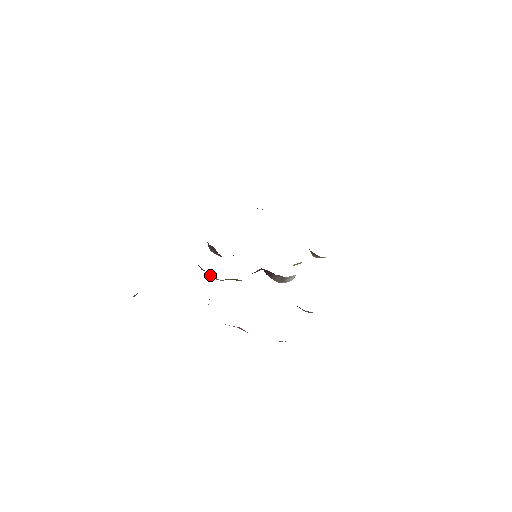
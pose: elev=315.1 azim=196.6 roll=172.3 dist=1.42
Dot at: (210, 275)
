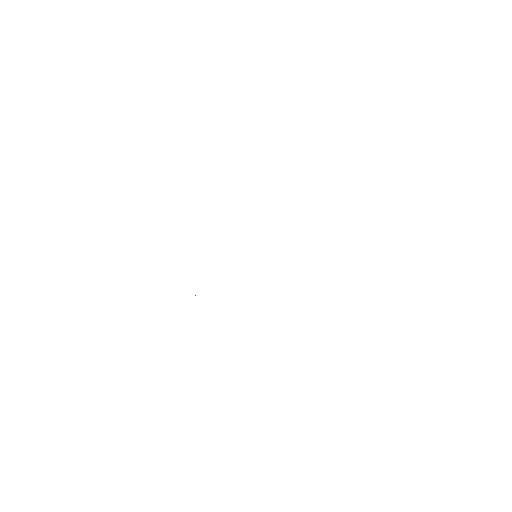
Dot at: occluded
